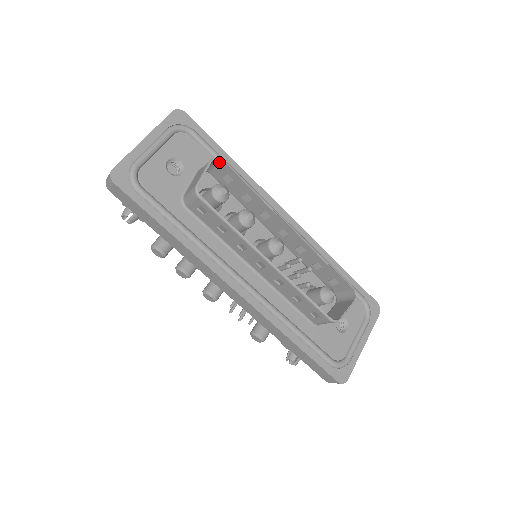
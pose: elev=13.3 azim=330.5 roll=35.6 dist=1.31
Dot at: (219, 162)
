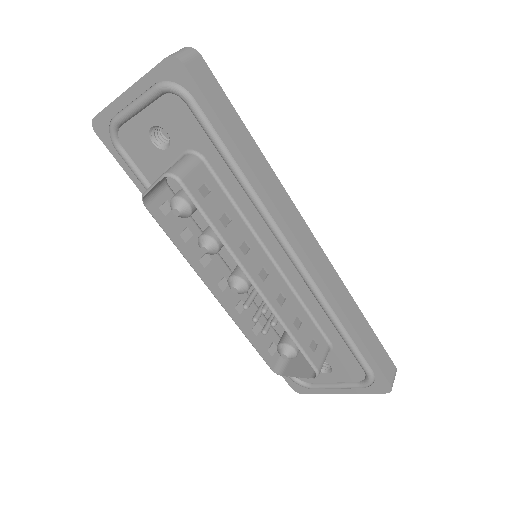
Dot at: (179, 177)
